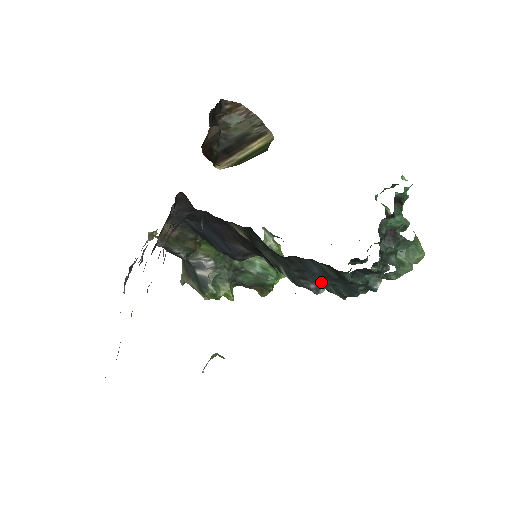
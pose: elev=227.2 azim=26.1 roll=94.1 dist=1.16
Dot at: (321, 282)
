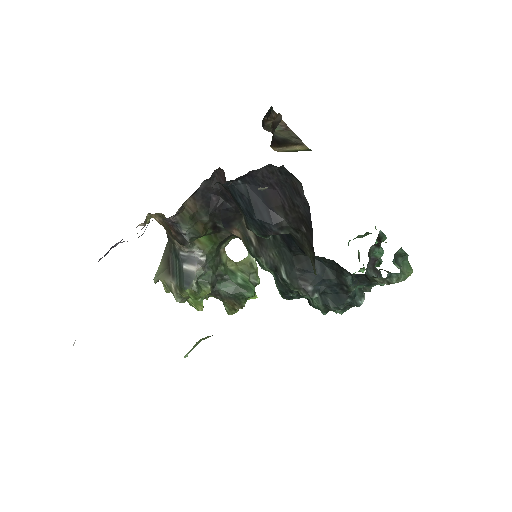
Dot at: (318, 286)
